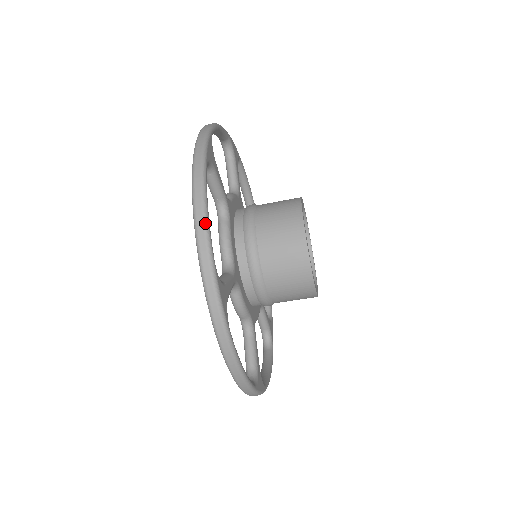
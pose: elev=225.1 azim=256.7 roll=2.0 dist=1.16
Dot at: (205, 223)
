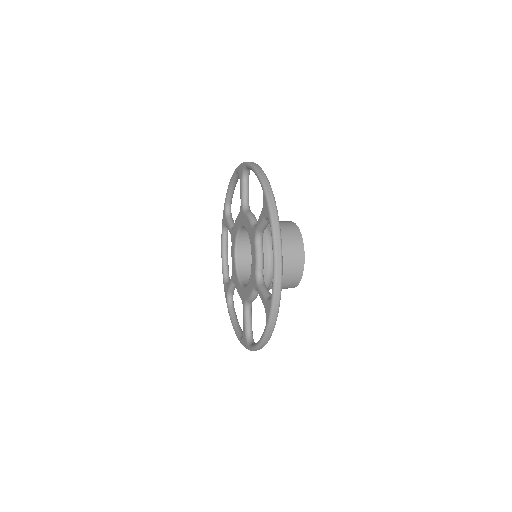
Dot at: (282, 270)
